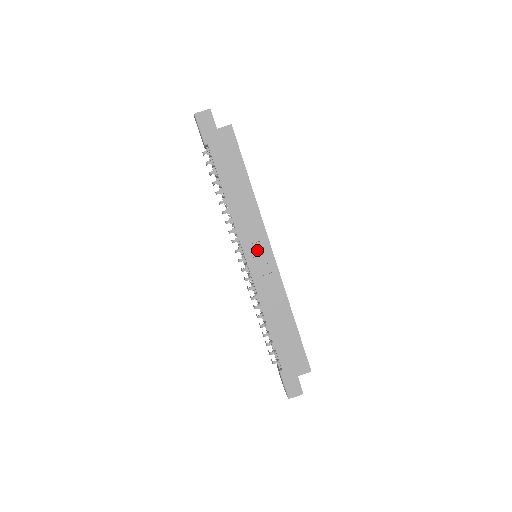
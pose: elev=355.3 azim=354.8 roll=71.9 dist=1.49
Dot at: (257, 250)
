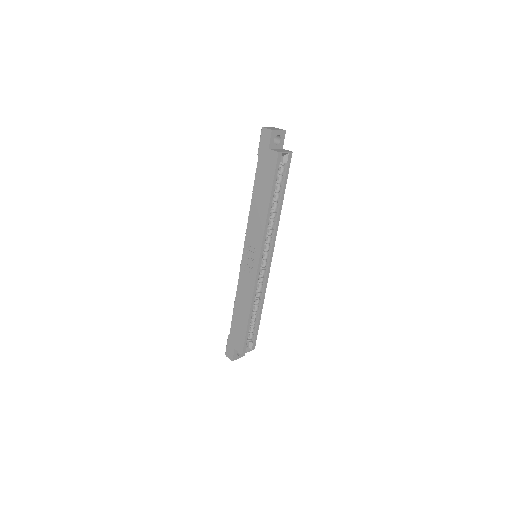
Dot at: (251, 253)
